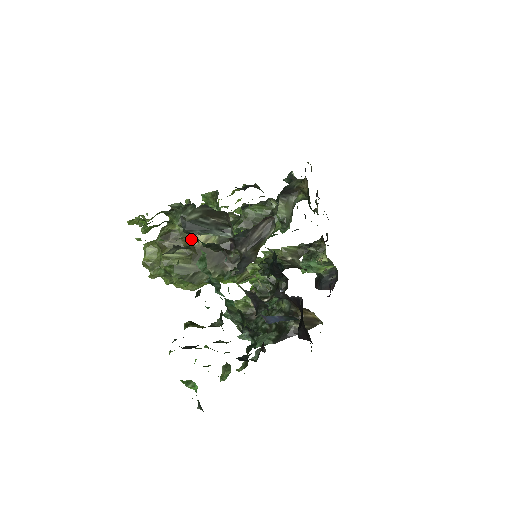
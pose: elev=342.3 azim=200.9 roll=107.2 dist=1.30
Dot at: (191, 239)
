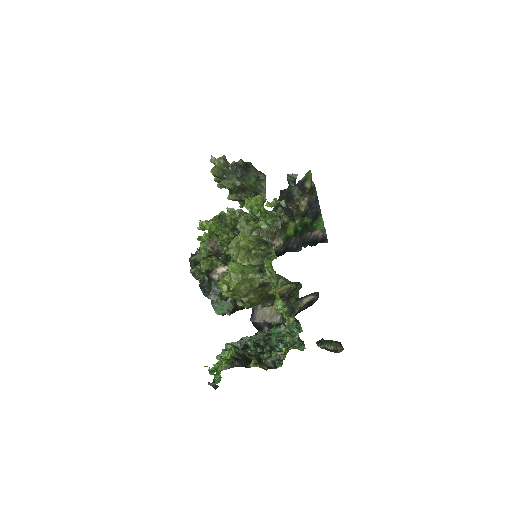
Dot at: occluded
